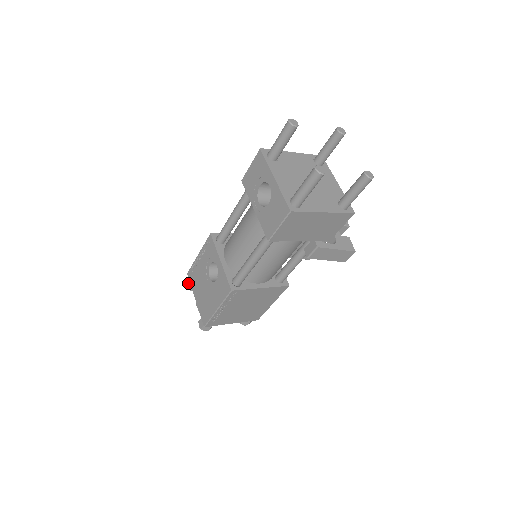
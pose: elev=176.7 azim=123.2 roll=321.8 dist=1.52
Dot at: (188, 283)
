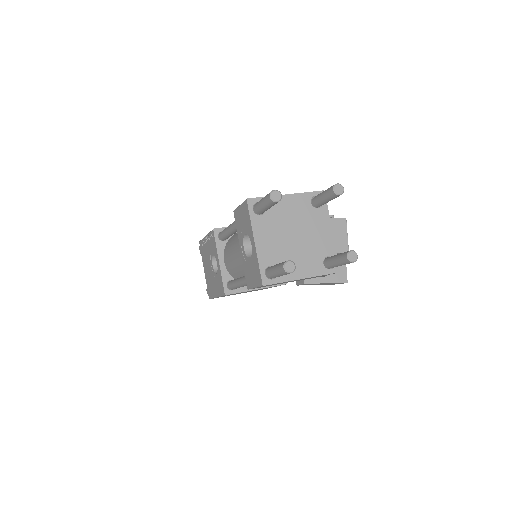
Dot at: (200, 250)
